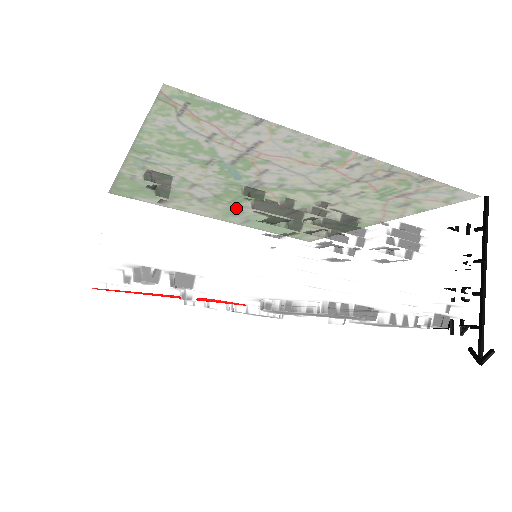
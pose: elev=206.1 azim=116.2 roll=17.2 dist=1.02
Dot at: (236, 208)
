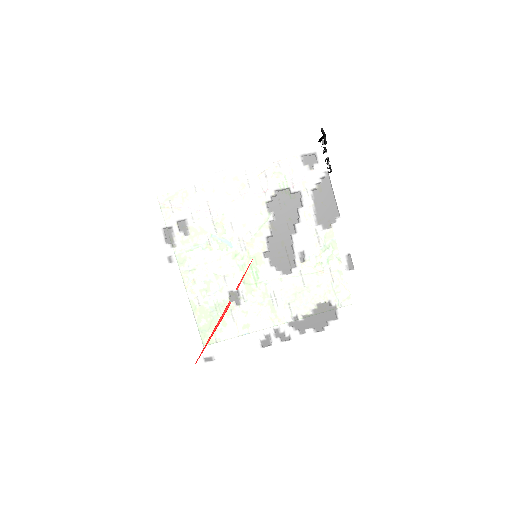
Dot at: occluded
